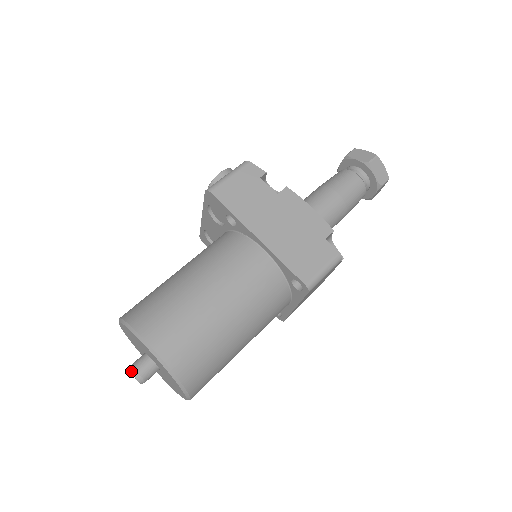
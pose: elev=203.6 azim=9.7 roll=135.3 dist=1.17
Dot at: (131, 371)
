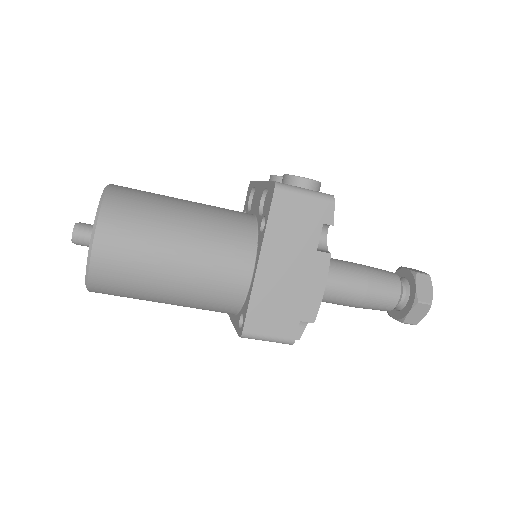
Dot at: (74, 229)
